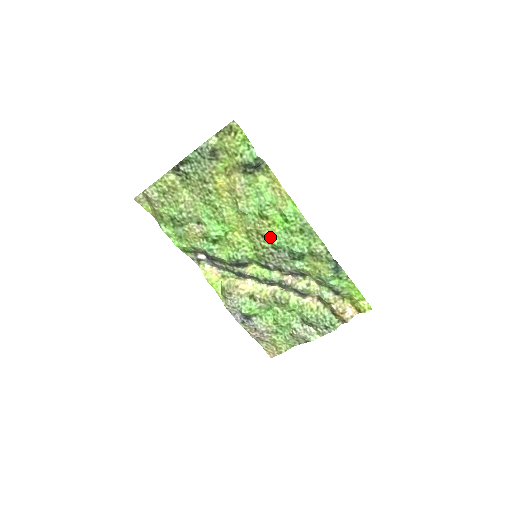
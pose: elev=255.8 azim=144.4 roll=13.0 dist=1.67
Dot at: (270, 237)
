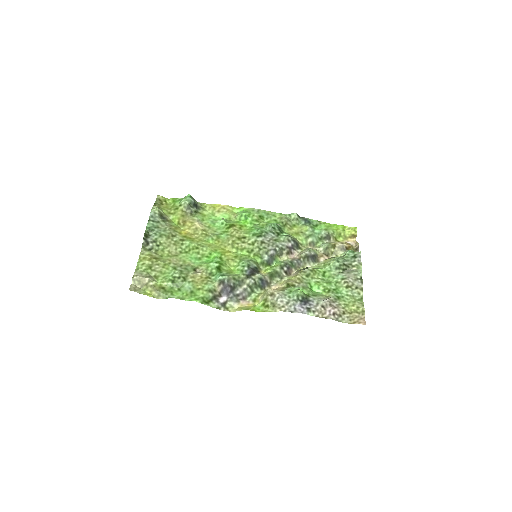
Dot at: (249, 233)
